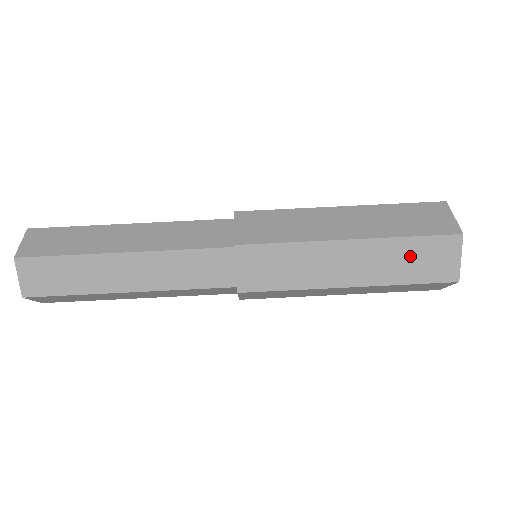
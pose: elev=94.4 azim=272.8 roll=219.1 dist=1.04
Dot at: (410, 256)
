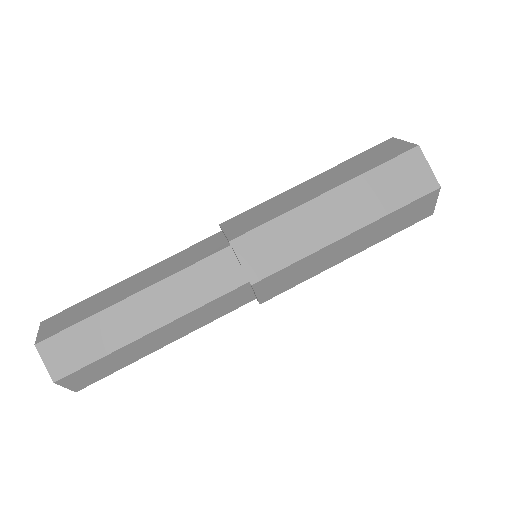
Dot at: (385, 184)
